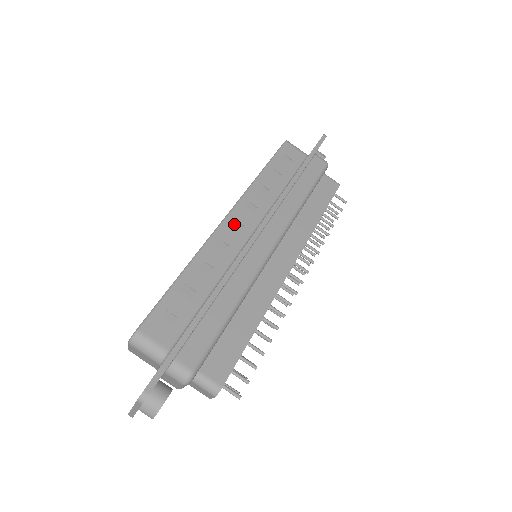
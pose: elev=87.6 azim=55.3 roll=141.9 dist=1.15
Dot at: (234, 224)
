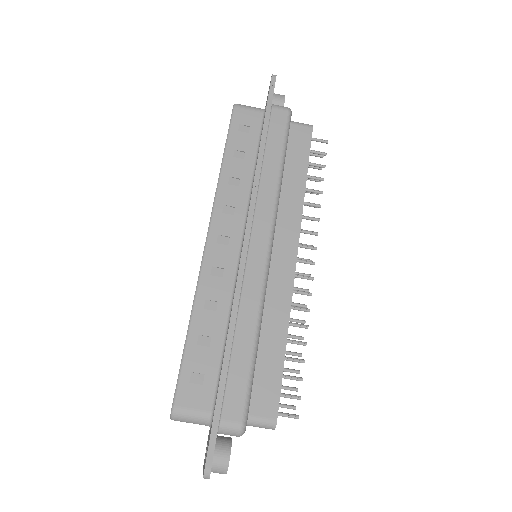
Dot at: (219, 241)
